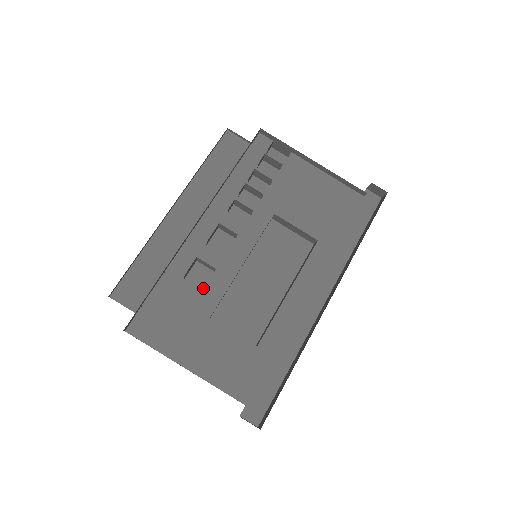
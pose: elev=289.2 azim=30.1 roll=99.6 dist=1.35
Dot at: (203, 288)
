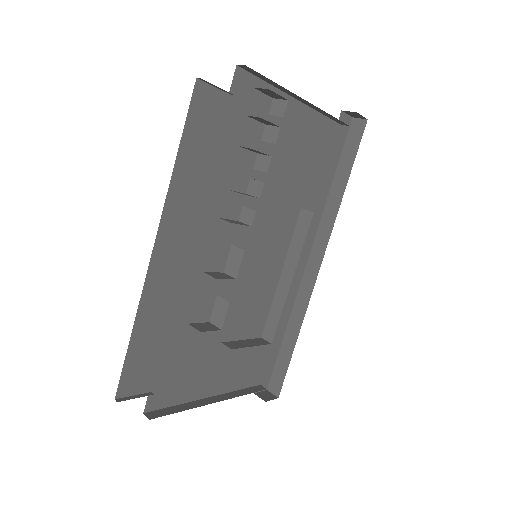
Dot at: (209, 319)
